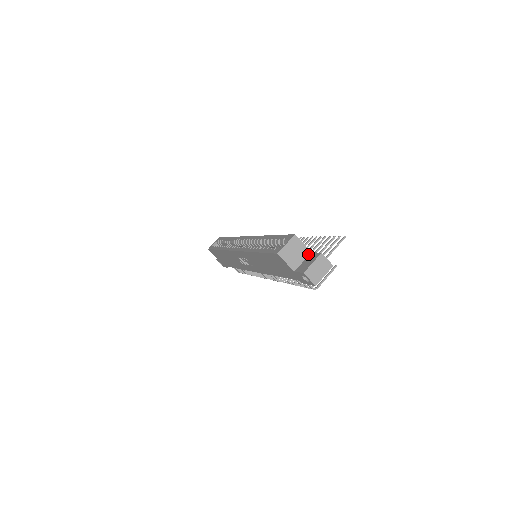
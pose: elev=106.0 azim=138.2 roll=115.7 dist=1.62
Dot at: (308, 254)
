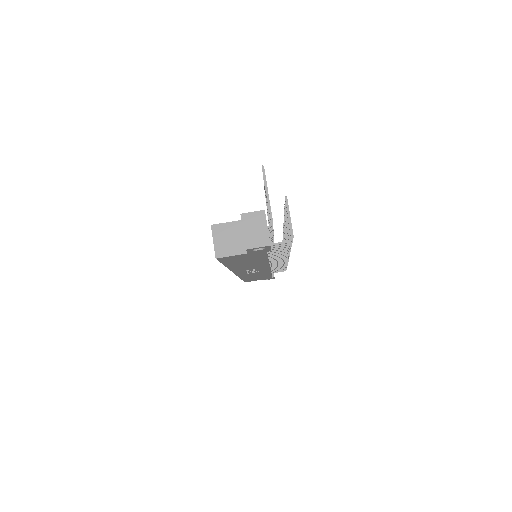
Dot at: occluded
